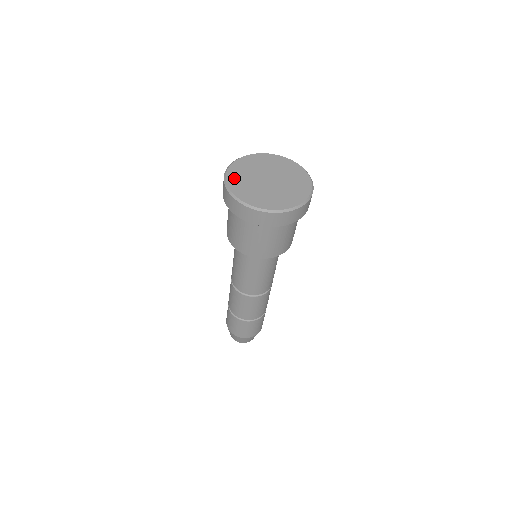
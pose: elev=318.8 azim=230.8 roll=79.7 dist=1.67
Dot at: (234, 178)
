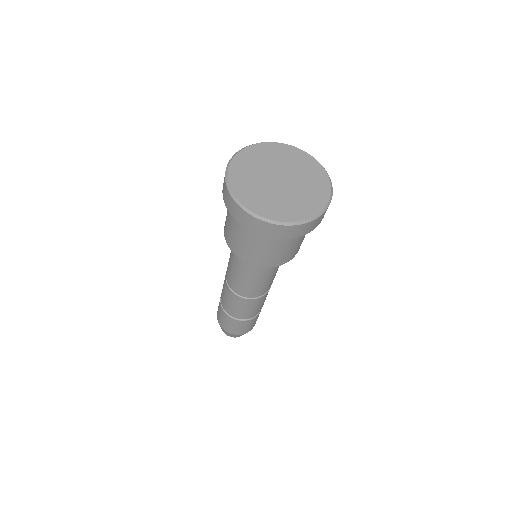
Dot at: (243, 161)
